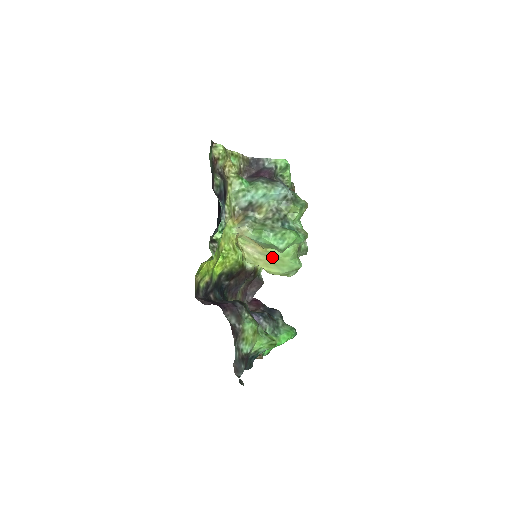
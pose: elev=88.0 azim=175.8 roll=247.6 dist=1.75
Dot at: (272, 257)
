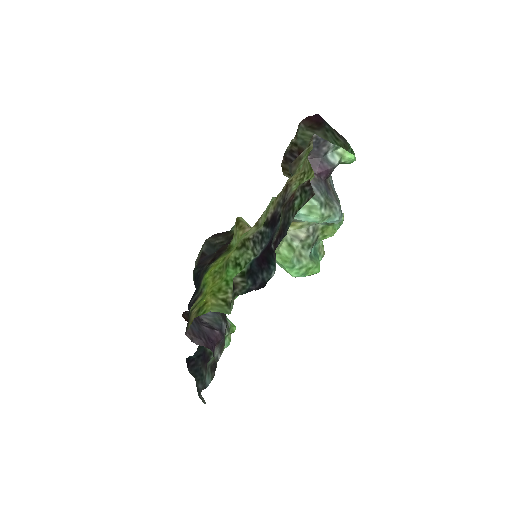
Dot at: occluded
